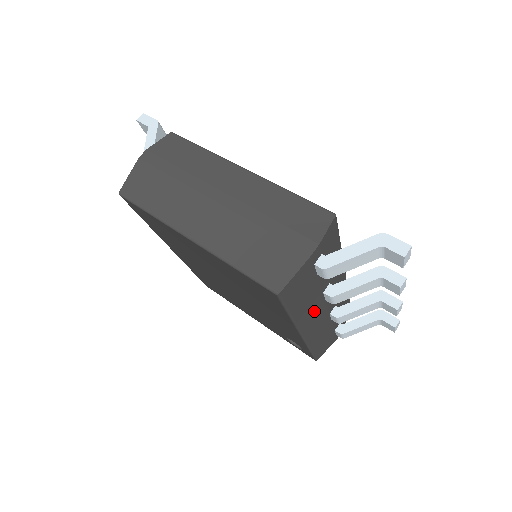
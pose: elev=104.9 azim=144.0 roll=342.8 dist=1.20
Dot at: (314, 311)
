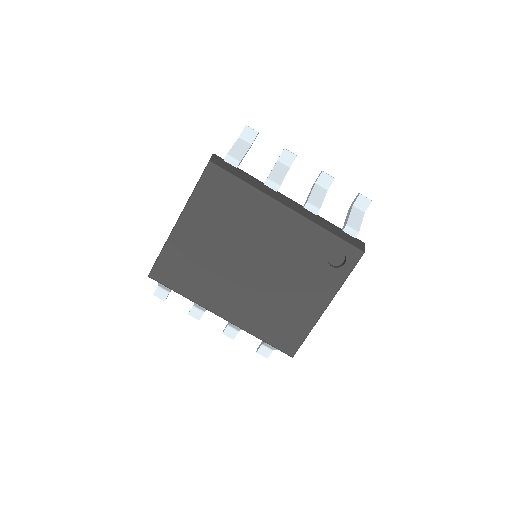
Dot at: (274, 194)
